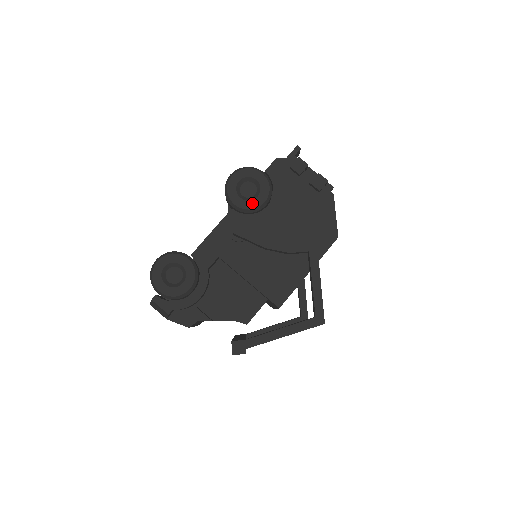
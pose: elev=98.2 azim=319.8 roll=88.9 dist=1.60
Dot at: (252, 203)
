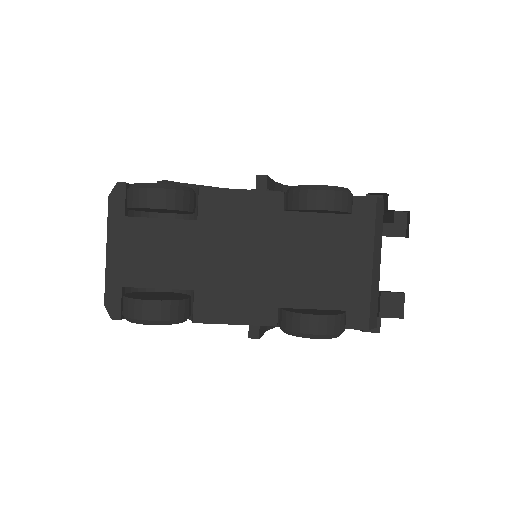
Dot at: occluded
